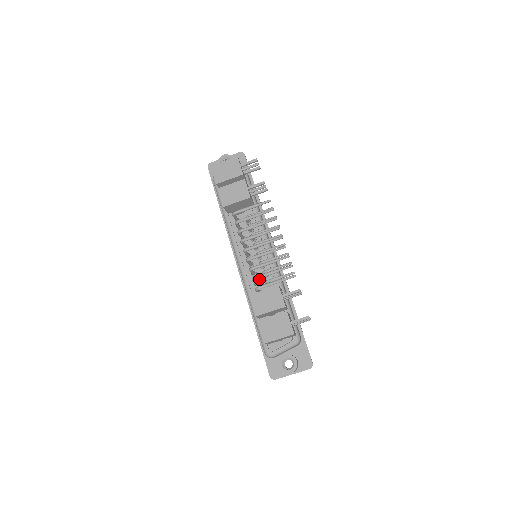
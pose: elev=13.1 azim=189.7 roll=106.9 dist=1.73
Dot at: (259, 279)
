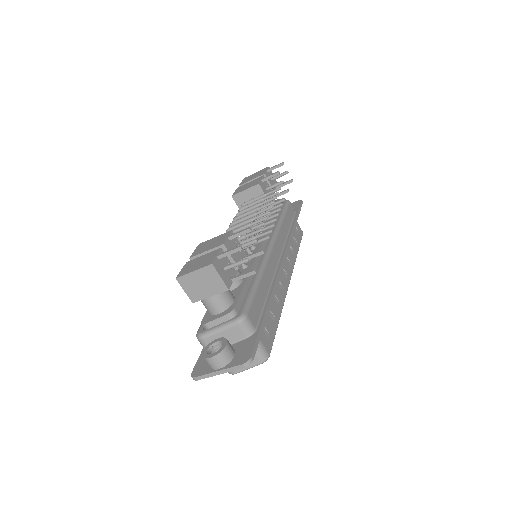
Dot at: occluded
